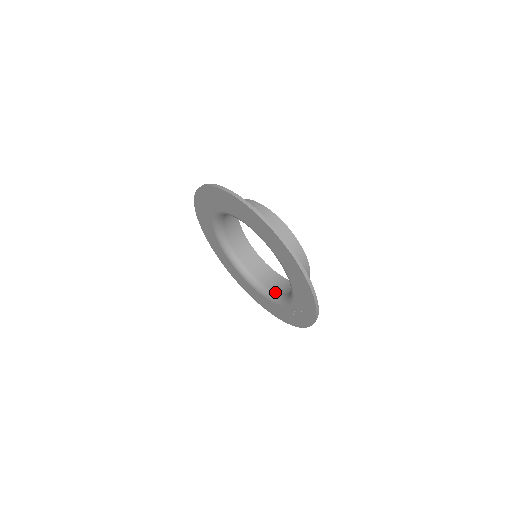
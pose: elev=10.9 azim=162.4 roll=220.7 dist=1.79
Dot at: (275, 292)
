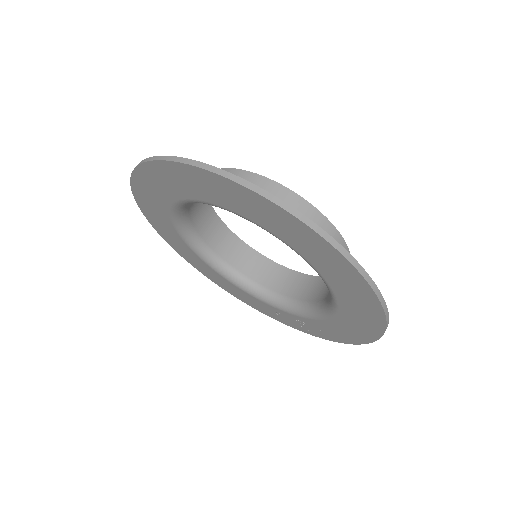
Dot at: (259, 285)
